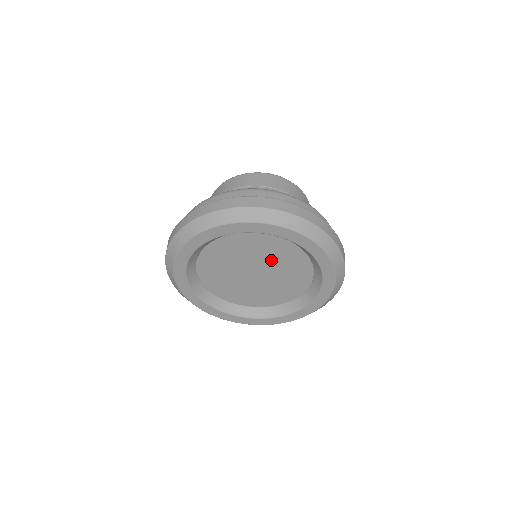
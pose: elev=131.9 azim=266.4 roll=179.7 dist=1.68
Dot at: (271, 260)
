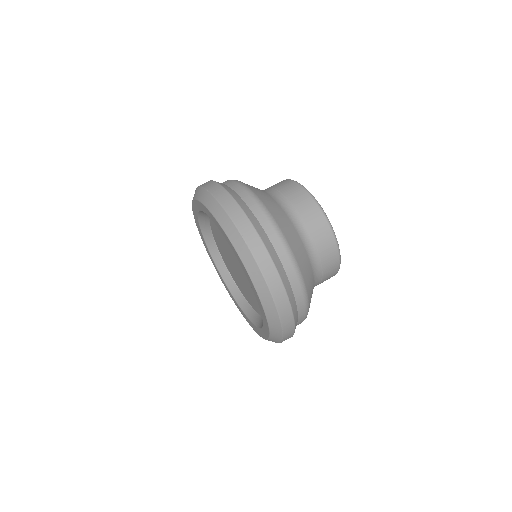
Dot at: occluded
